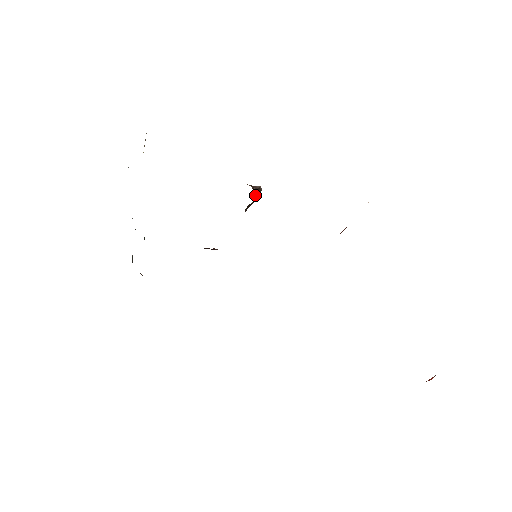
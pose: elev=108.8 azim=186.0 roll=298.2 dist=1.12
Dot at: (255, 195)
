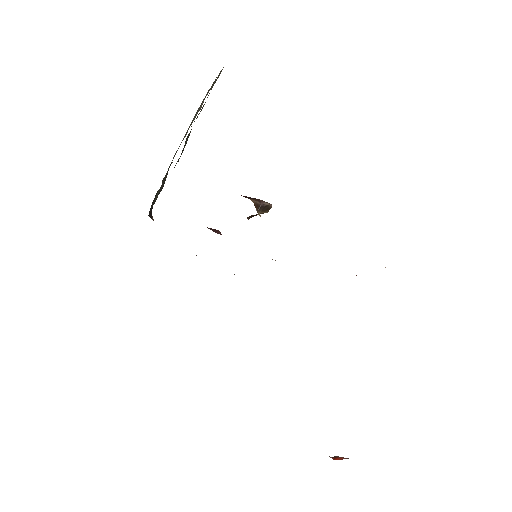
Dot at: (259, 211)
